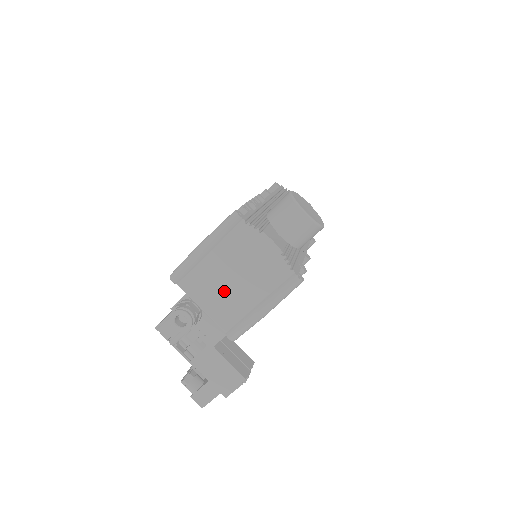
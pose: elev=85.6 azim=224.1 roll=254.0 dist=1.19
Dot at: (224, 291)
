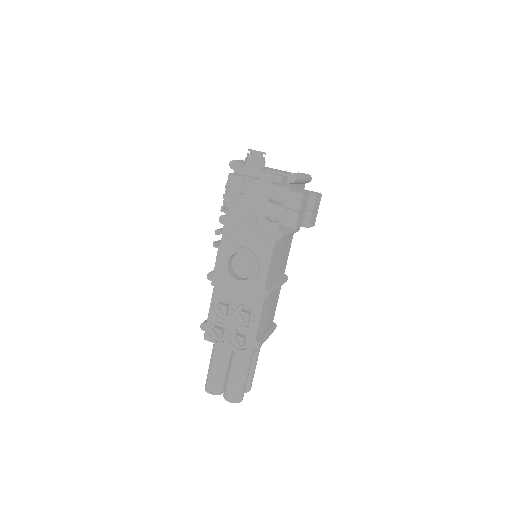
Dot at: occluded
